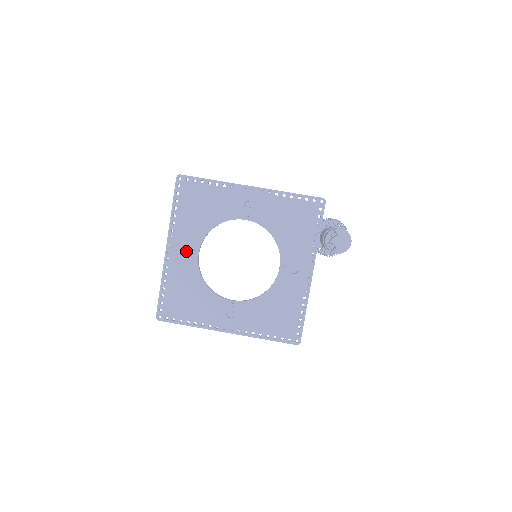
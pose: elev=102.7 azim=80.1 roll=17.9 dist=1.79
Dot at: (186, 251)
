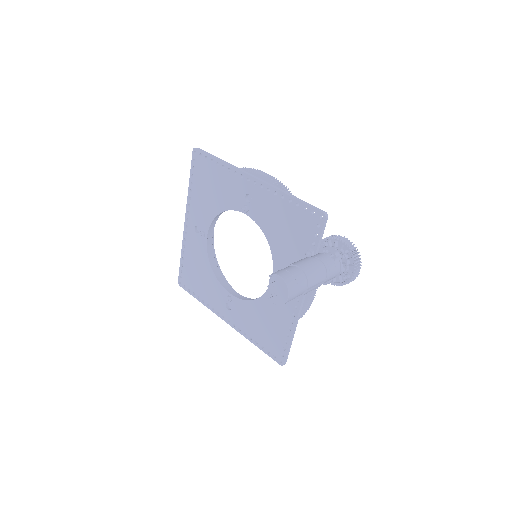
Dot at: occluded
